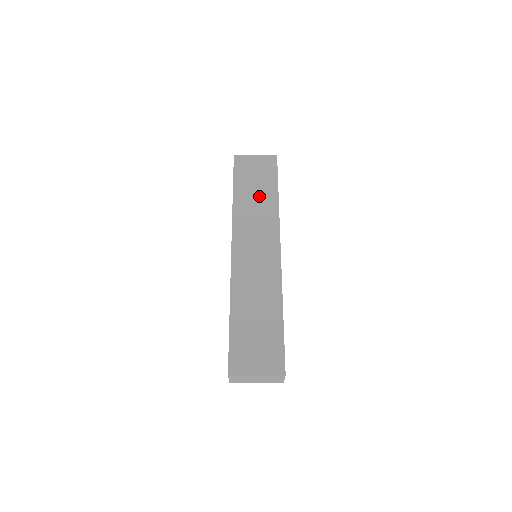
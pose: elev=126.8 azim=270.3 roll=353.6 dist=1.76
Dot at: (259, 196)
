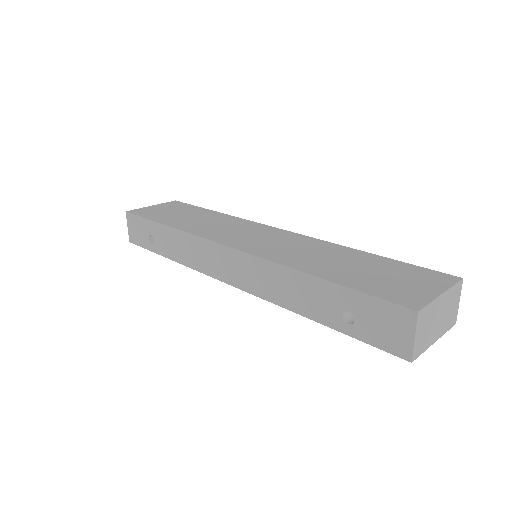
Dot at: (198, 217)
